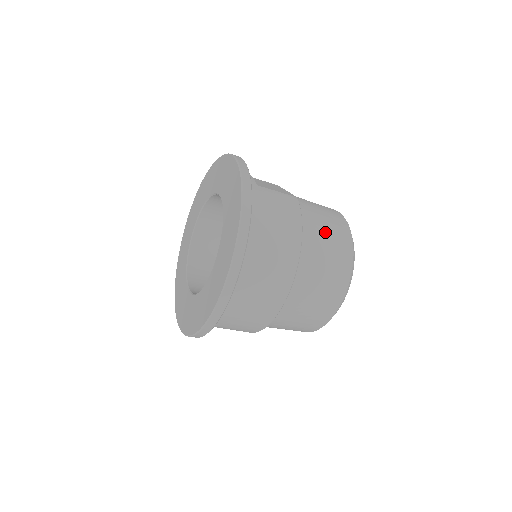
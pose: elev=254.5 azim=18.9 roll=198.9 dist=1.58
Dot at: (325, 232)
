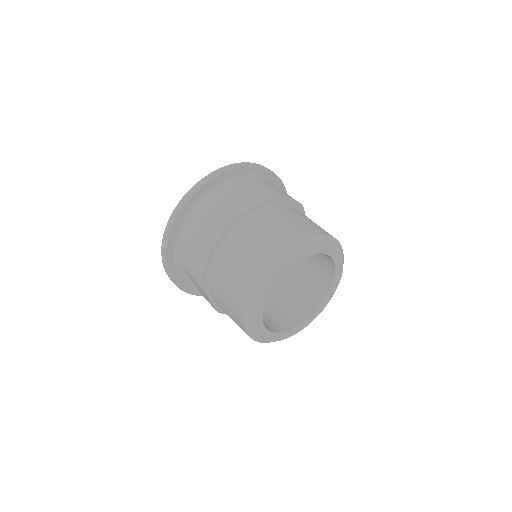
Dot at: (304, 218)
